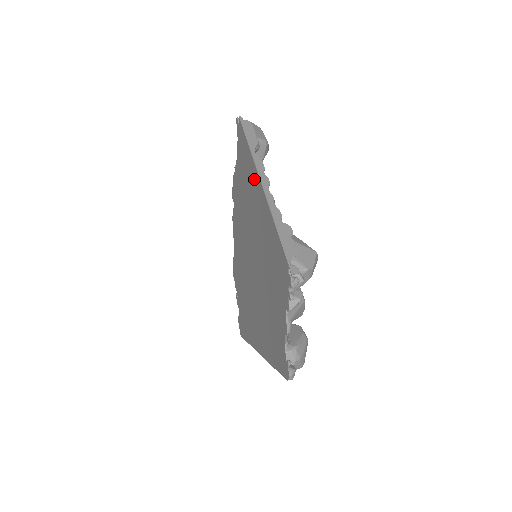
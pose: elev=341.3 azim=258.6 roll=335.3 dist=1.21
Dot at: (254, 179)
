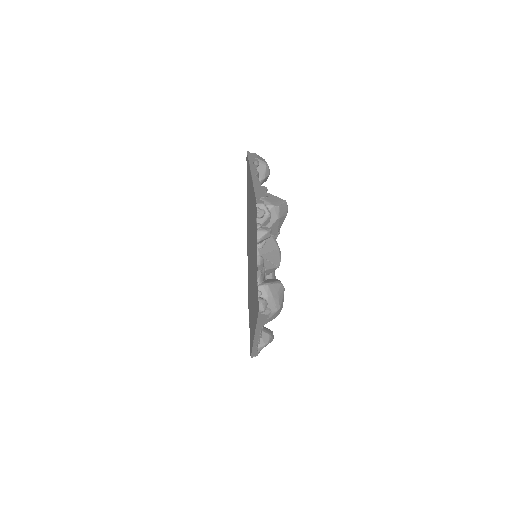
Dot at: occluded
